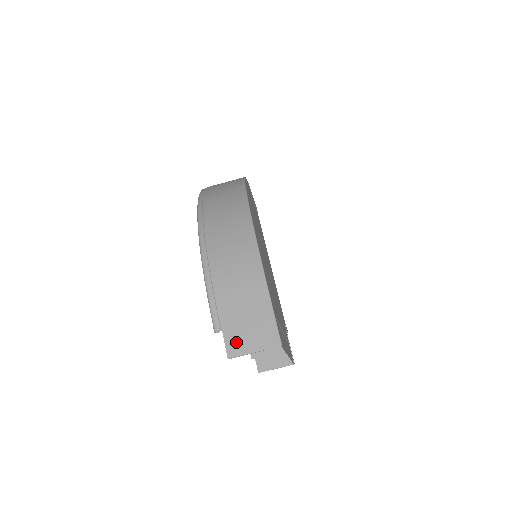
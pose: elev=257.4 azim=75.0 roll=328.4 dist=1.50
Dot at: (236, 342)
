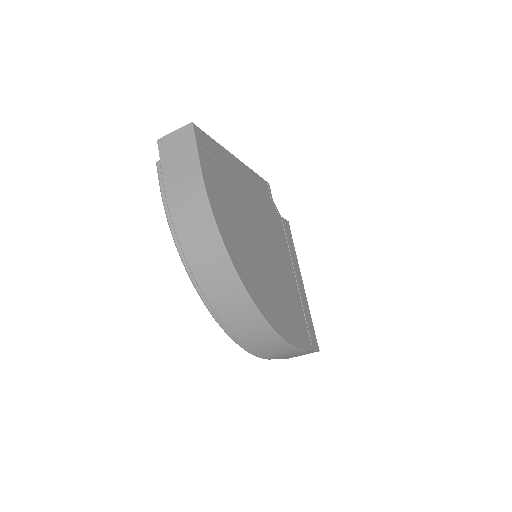
Dot at: occluded
